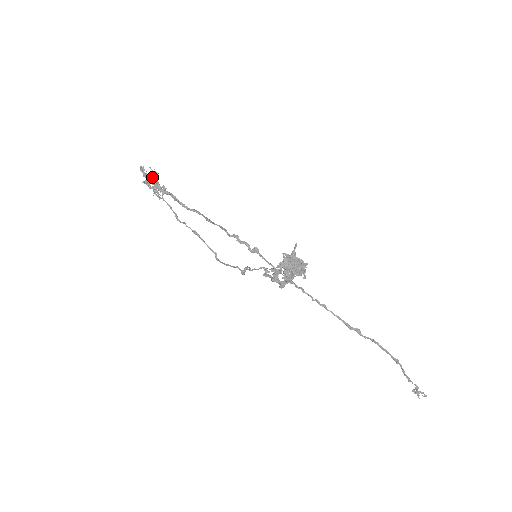
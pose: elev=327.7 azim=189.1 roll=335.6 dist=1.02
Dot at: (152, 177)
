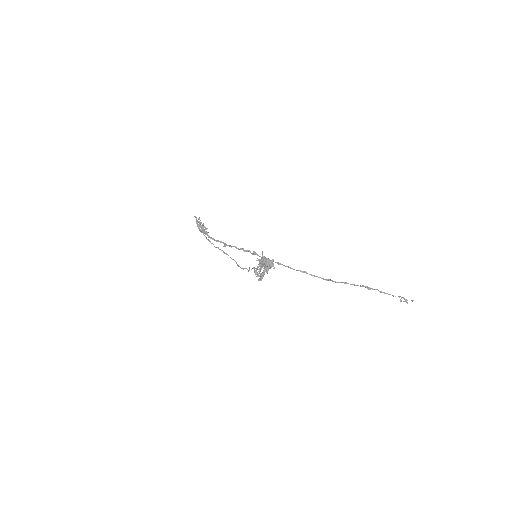
Dot at: (198, 224)
